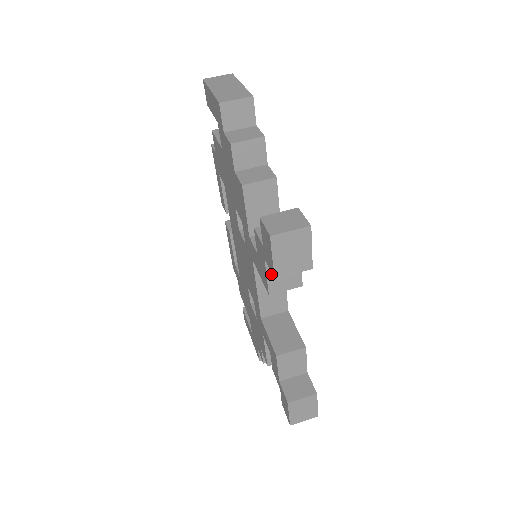
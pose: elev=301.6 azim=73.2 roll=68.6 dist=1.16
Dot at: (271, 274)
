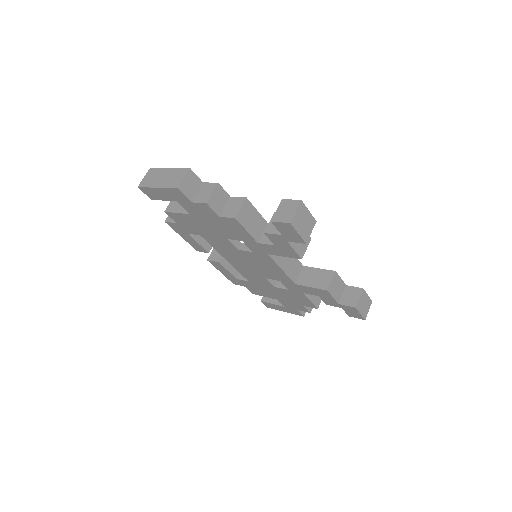
Dot at: (295, 247)
